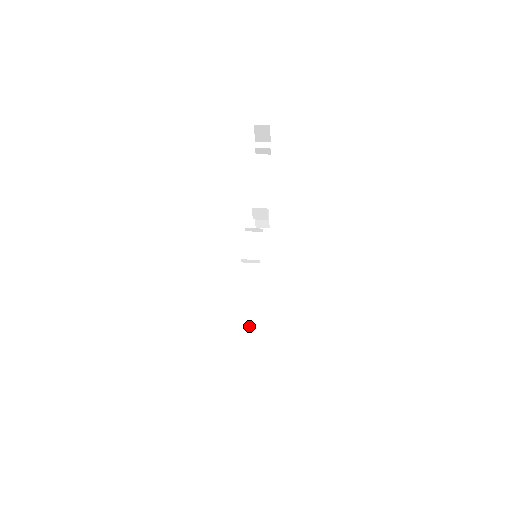
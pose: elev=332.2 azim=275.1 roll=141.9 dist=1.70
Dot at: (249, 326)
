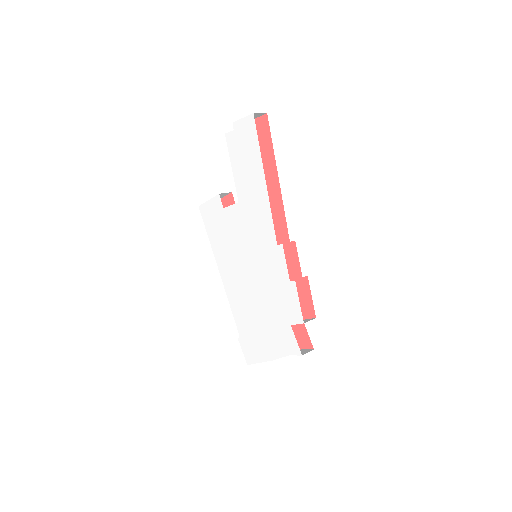
Dot at: (236, 318)
